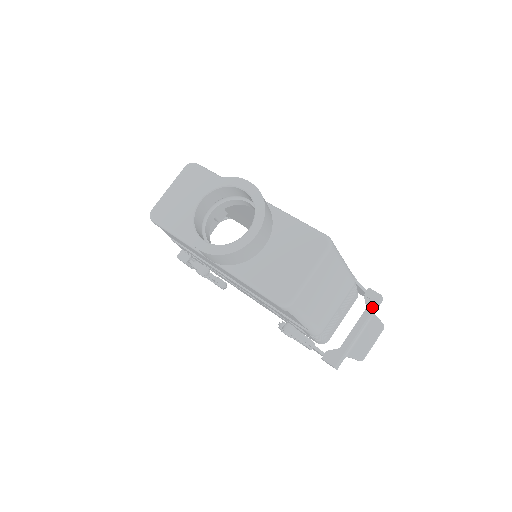
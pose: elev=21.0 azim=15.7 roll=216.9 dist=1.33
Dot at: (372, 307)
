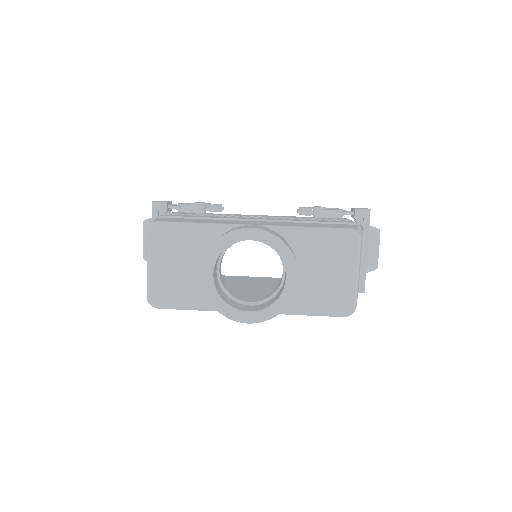
Dot at: (367, 225)
